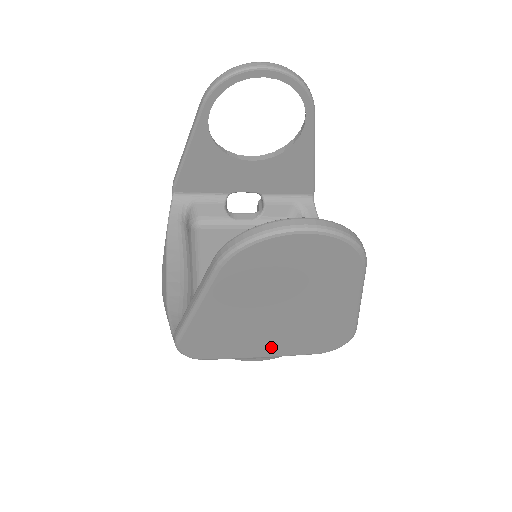
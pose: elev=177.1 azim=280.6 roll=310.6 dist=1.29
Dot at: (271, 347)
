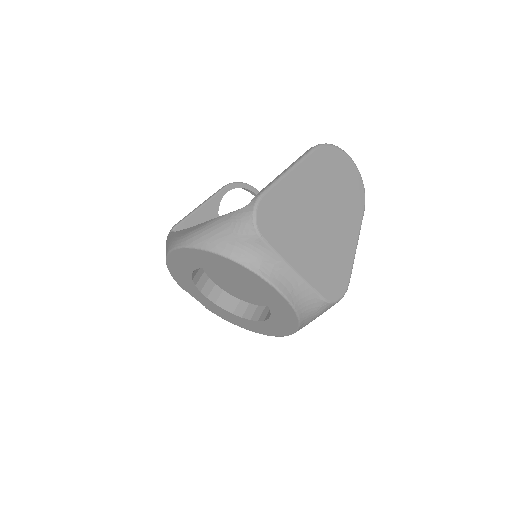
Dot at: (305, 258)
